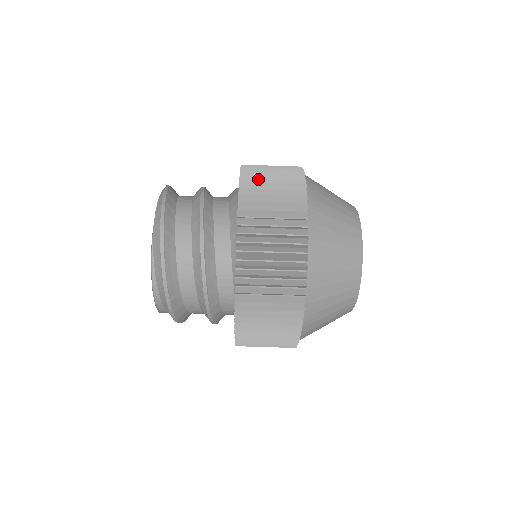
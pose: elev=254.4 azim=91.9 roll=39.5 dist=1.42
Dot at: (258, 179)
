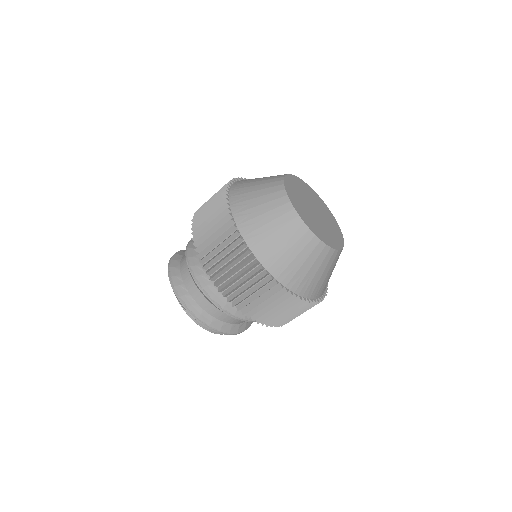
Dot at: (201, 226)
